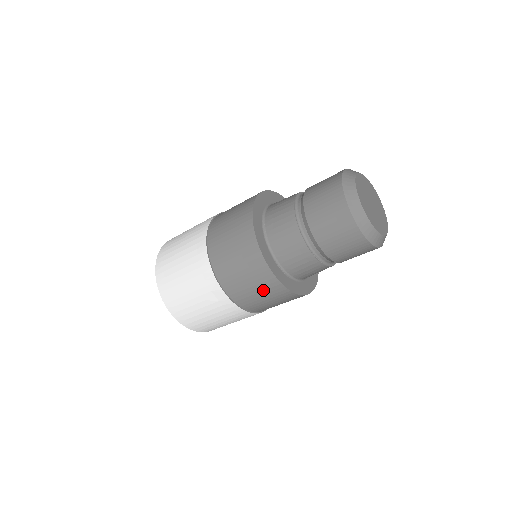
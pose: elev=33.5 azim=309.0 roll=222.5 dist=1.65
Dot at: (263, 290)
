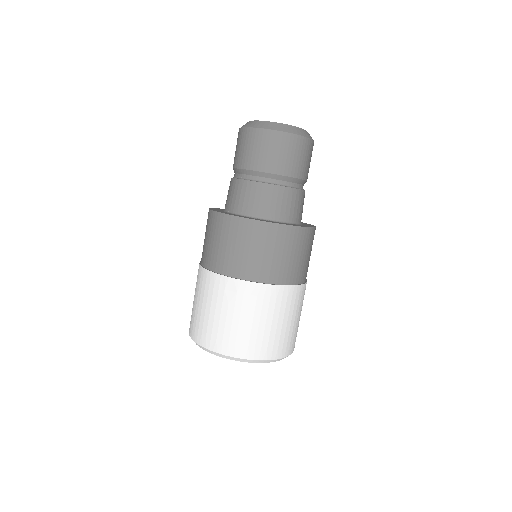
Dot at: (254, 243)
